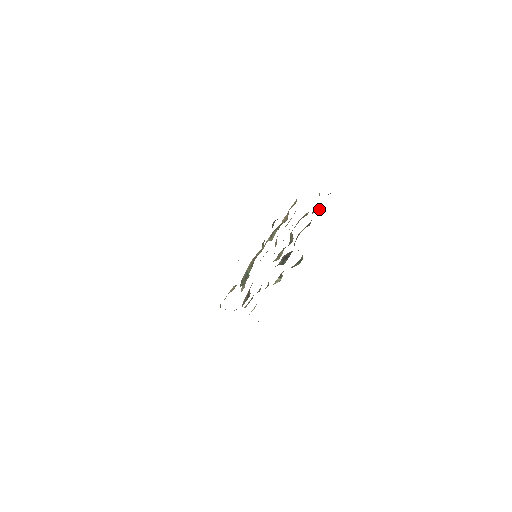
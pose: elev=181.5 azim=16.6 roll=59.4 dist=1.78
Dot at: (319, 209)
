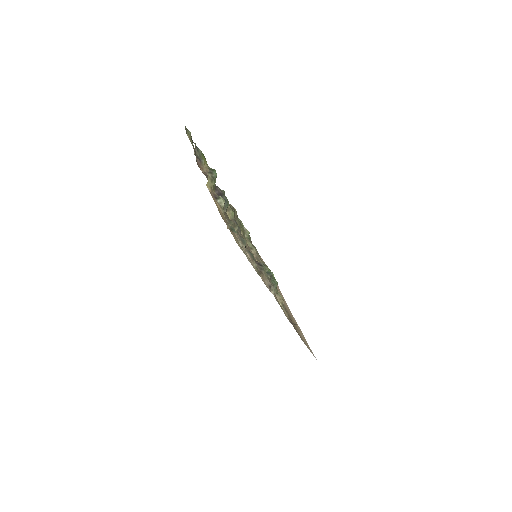
Dot at: (198, 149)
